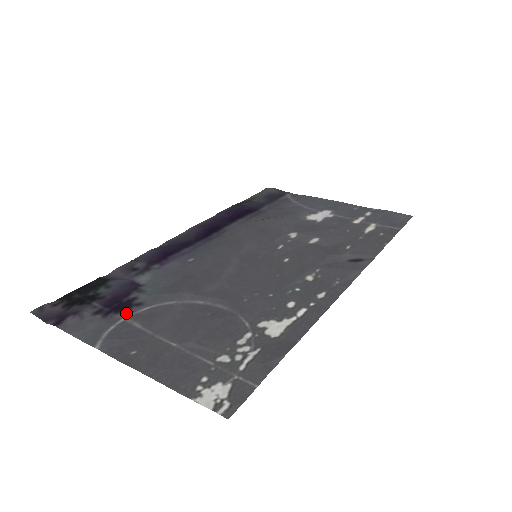
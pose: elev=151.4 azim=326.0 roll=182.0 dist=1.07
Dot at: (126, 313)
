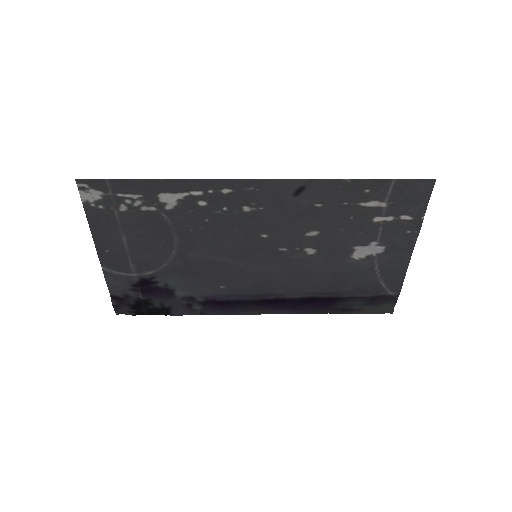
Dot at: (140, 278)
